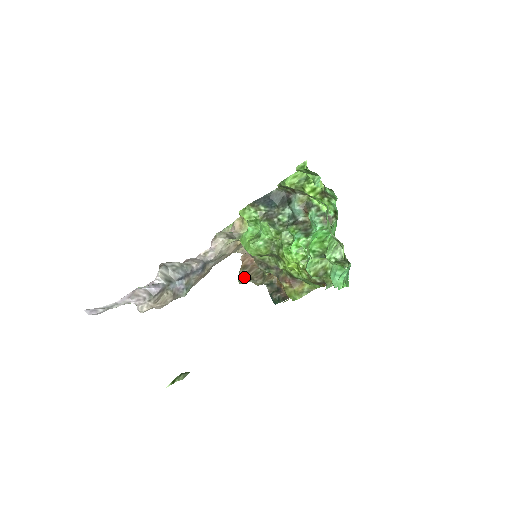
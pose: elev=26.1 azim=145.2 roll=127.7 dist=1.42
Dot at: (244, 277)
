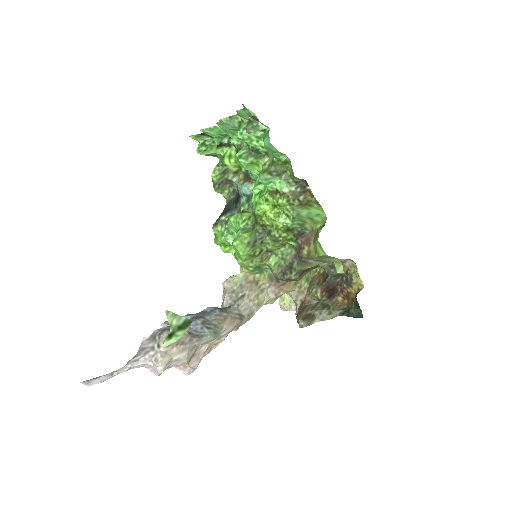
Dot at: (300, 317)
